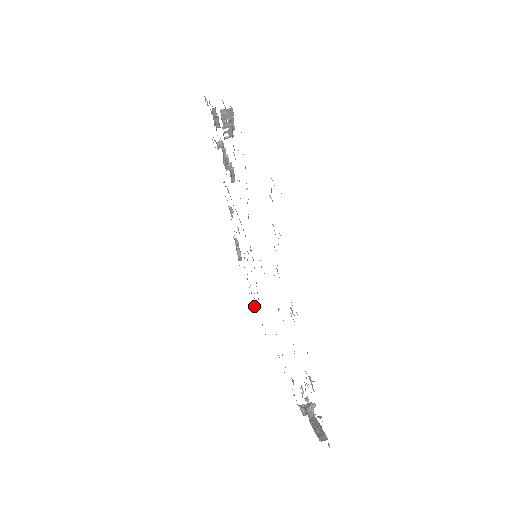
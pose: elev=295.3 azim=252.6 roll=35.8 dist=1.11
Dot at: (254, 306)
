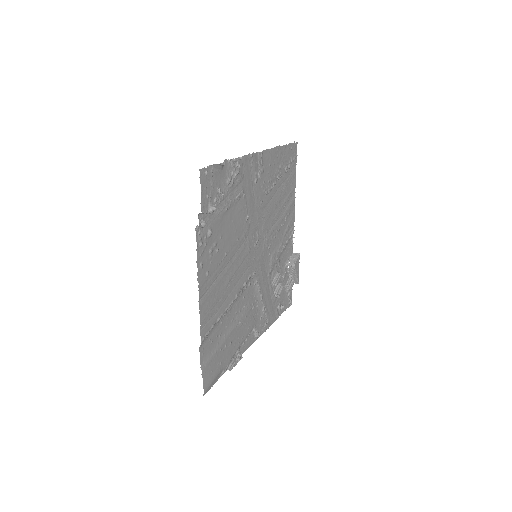
Dot at: (212, 342)
